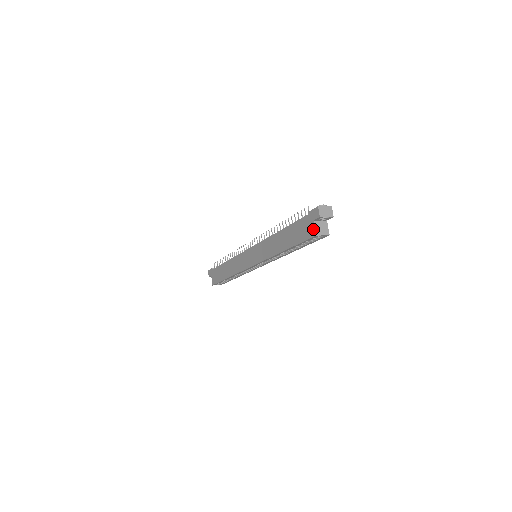
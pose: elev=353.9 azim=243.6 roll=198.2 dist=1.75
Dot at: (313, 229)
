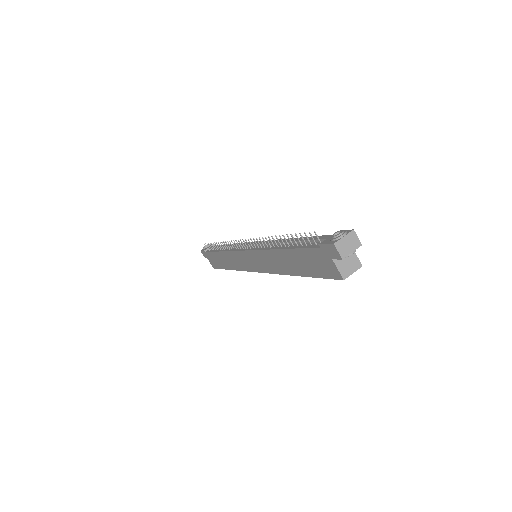
Dot at: (336, 270)
